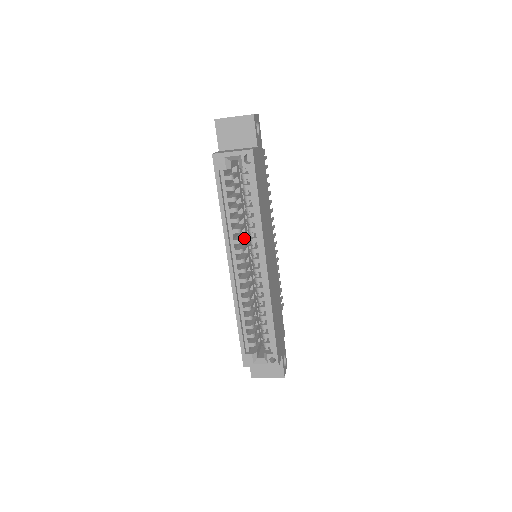
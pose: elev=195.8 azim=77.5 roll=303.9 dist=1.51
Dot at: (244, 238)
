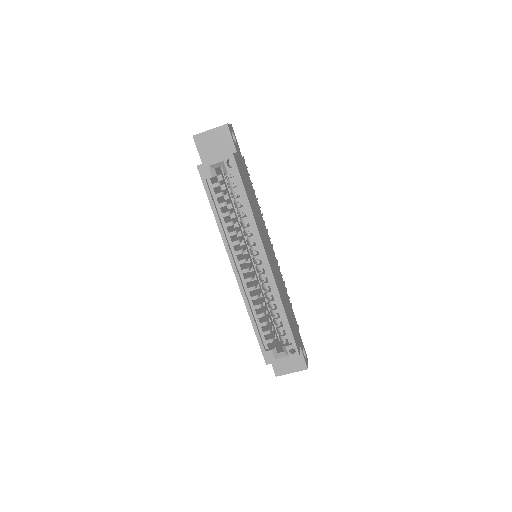
Dot at: (241, 240)
